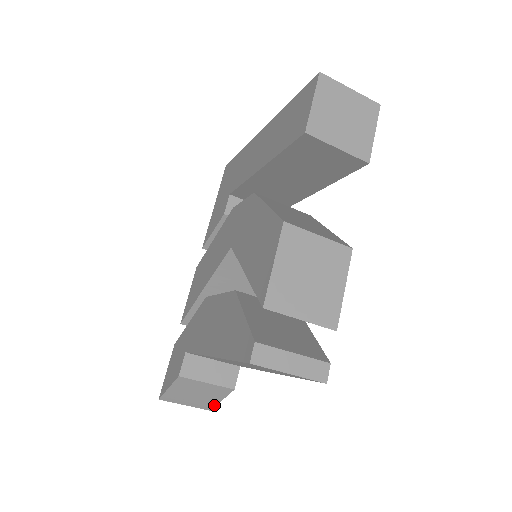
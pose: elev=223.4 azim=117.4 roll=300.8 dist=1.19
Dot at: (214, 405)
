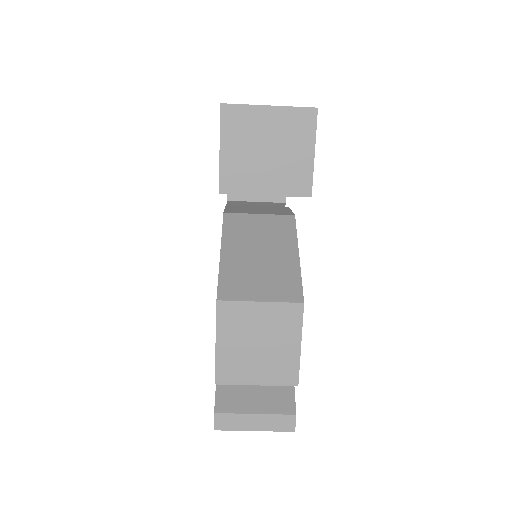
Dot at: occluded
